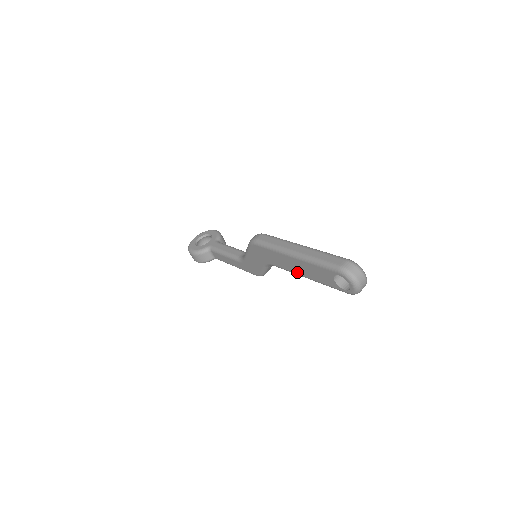
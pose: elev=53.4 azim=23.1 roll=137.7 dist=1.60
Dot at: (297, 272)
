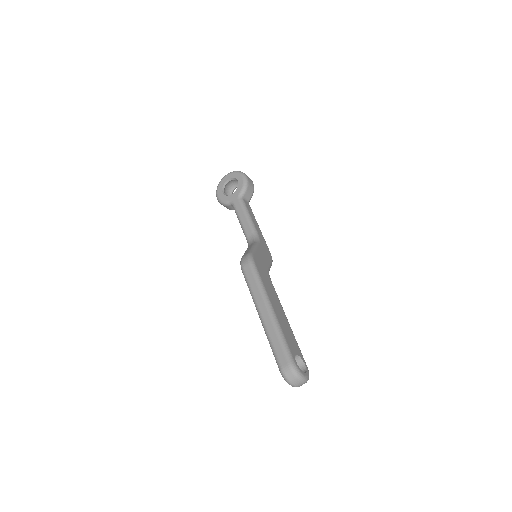
Dot at: occluded
